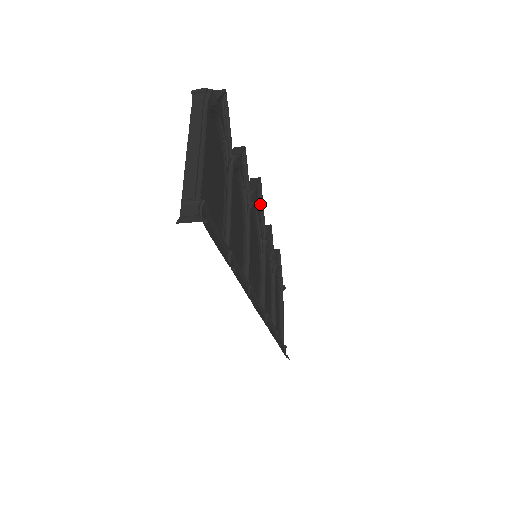
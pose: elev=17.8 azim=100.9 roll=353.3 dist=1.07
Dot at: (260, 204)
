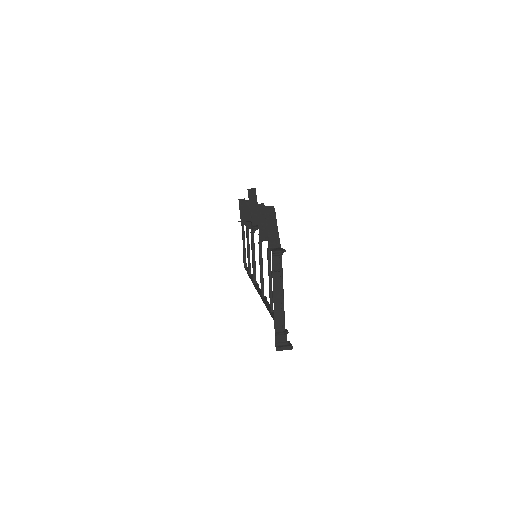
Dot at: occluded
